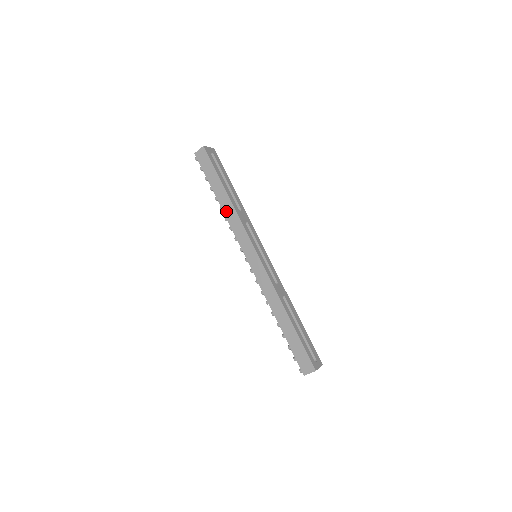
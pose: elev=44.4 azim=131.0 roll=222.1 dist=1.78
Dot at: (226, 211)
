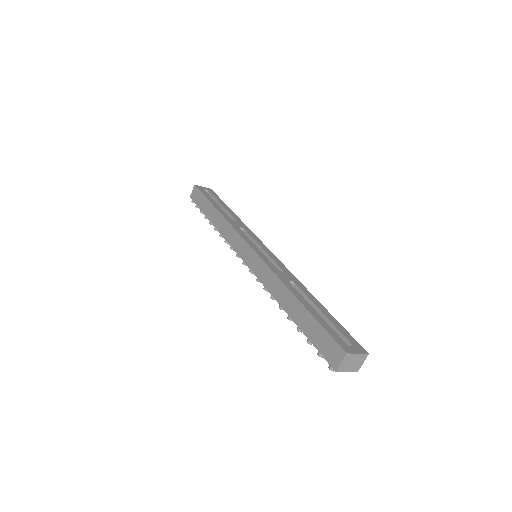
Dot at: (218, 226)
